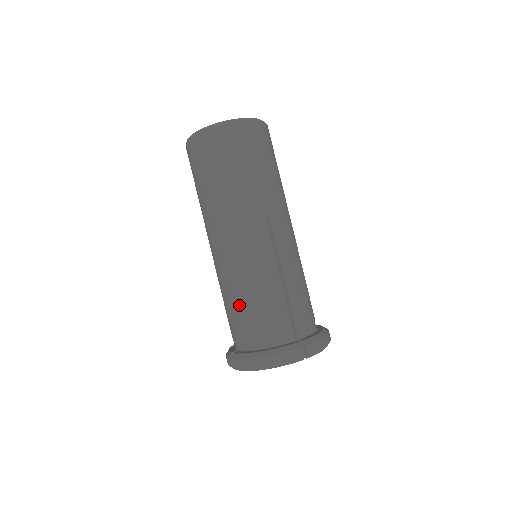
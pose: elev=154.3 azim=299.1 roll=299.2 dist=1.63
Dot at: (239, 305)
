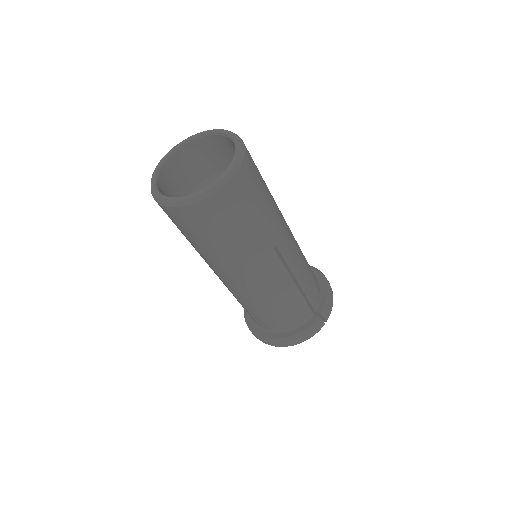
Dot at: (263, 313)
